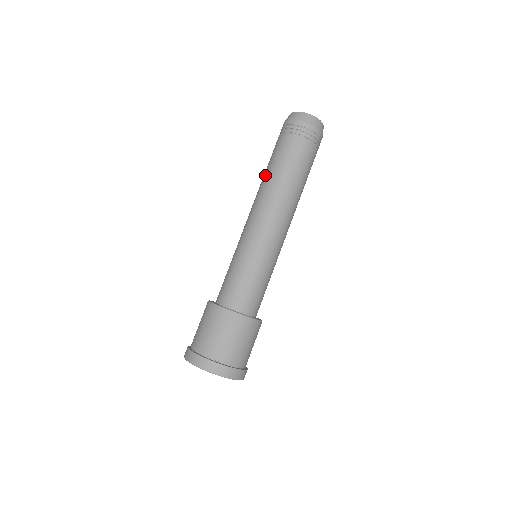
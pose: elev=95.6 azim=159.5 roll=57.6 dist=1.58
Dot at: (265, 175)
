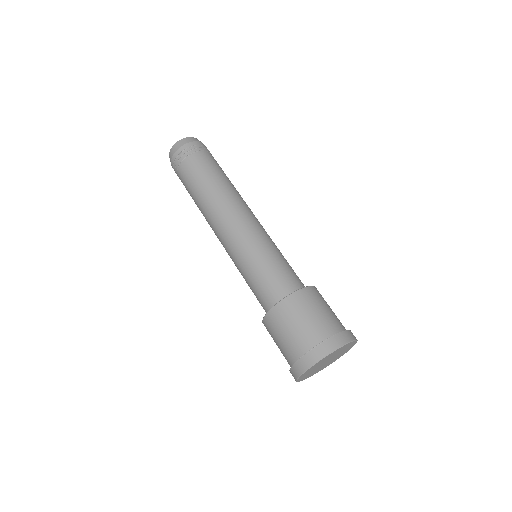
Dot at: occluded
